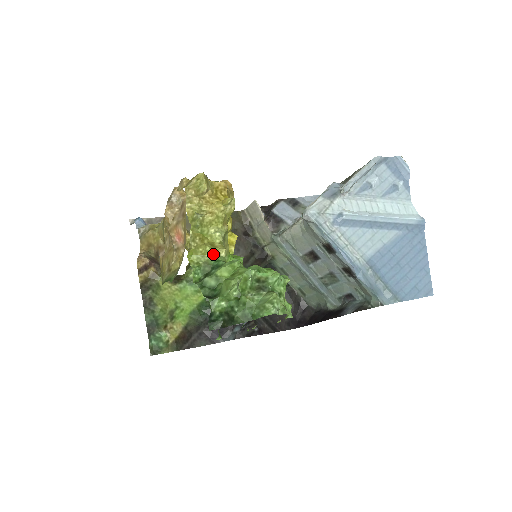
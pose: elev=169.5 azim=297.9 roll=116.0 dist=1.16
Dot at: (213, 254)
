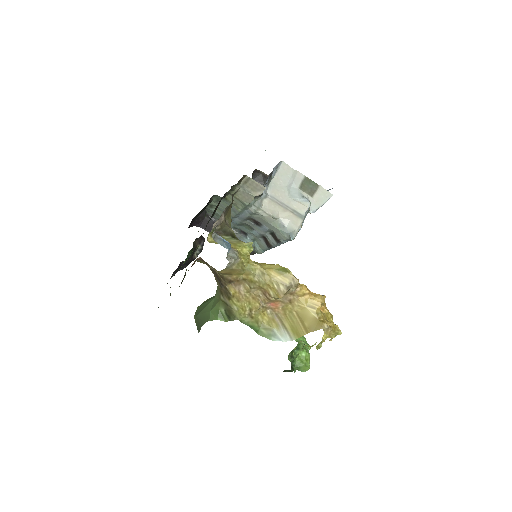
Dot at: occluded
